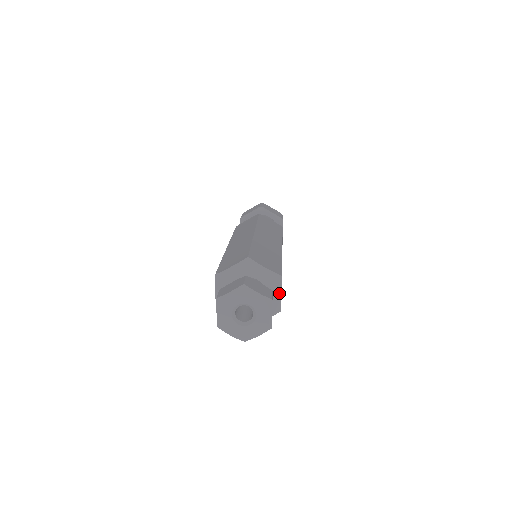
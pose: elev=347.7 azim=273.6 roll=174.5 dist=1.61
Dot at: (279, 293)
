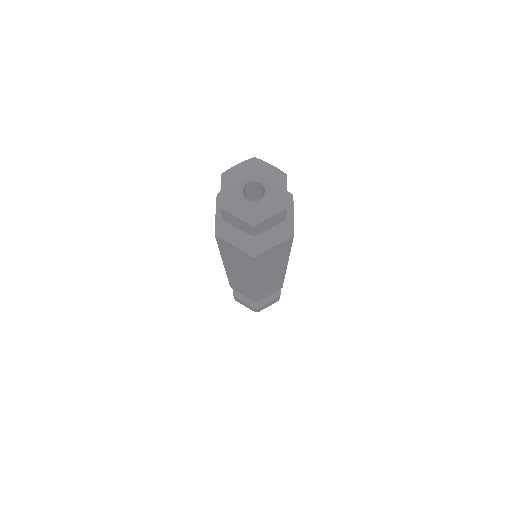
Dot at: (291, 212)
